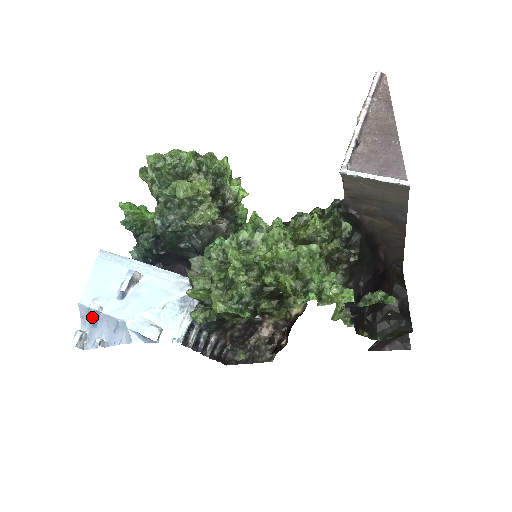
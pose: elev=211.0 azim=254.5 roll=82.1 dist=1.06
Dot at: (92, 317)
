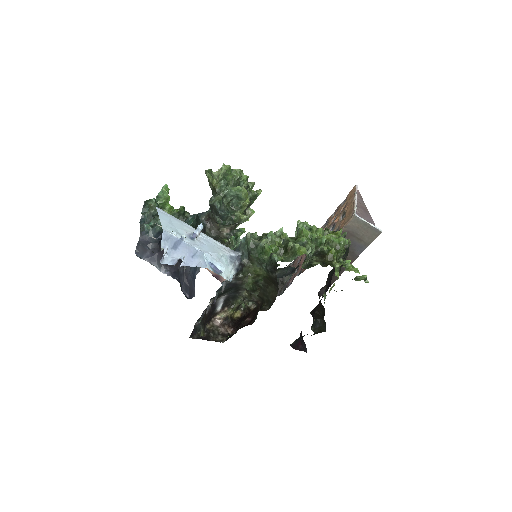
Dot at: (173, 242)
